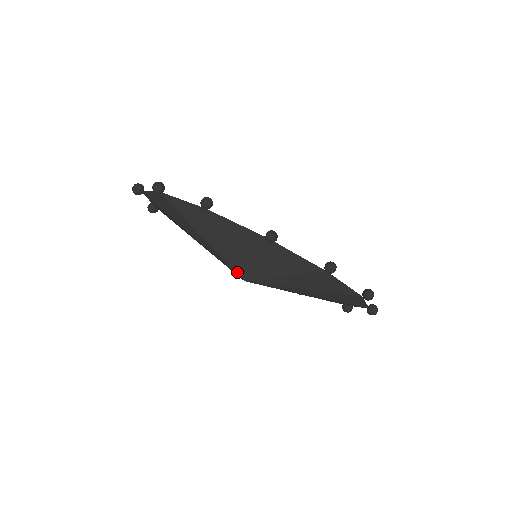
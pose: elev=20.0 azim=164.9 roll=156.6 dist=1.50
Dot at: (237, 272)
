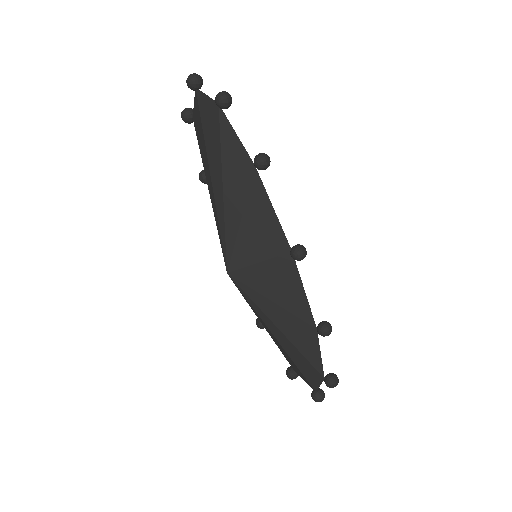
Dot at: (228, 258)
